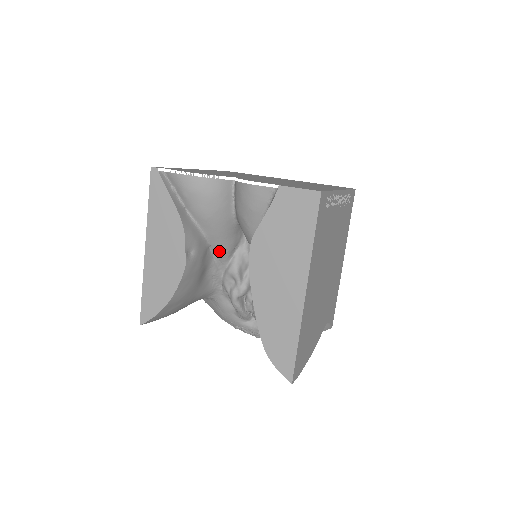
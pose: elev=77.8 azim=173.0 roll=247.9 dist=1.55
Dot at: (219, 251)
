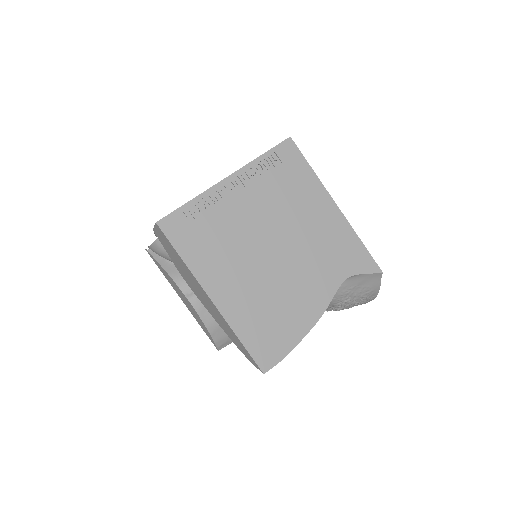
Dot at: occluded
